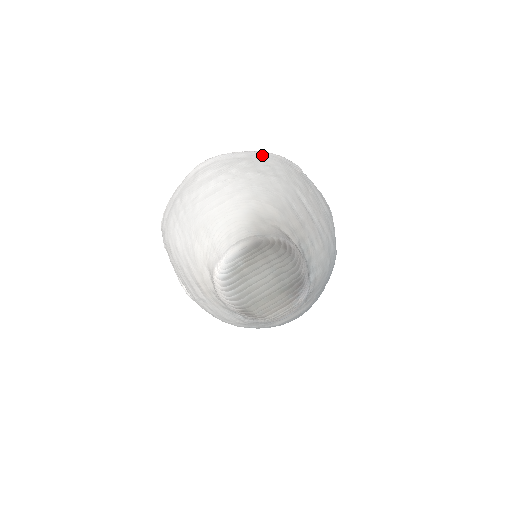
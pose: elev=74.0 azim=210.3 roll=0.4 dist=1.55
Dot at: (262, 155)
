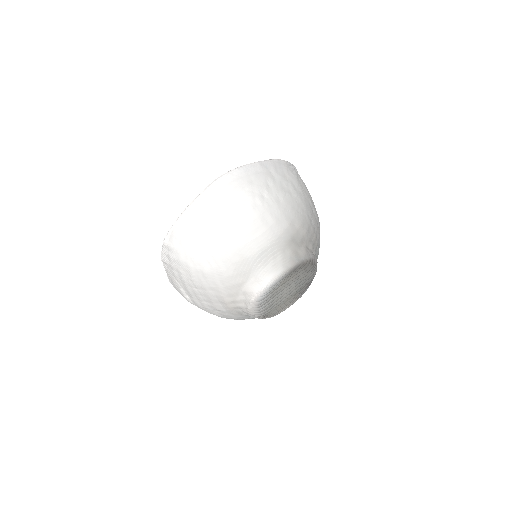
Dot at: (275, 165)
